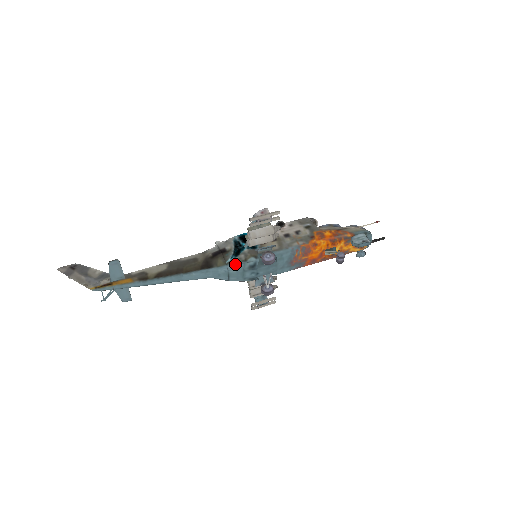
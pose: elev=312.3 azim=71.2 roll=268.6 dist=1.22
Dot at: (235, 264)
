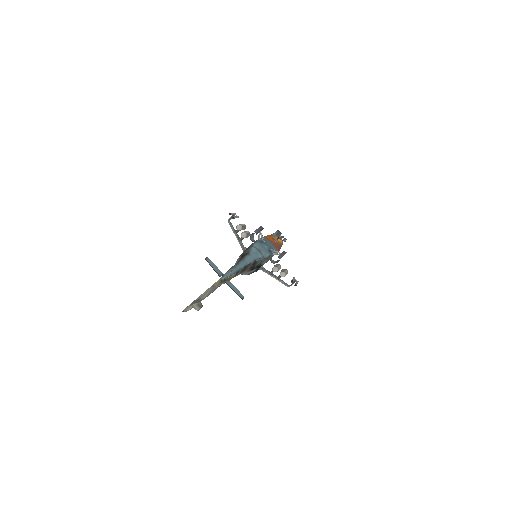
Dot at: (253, 244)
